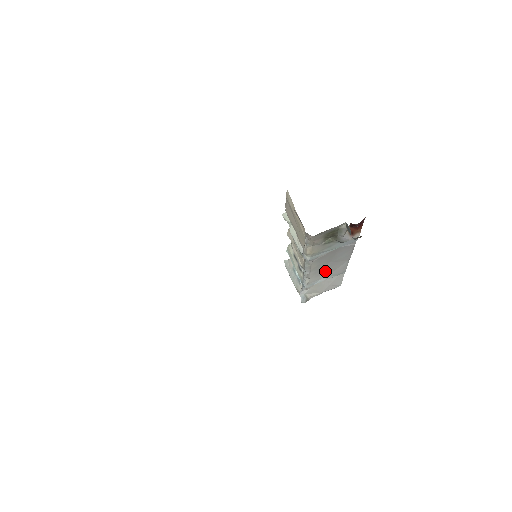
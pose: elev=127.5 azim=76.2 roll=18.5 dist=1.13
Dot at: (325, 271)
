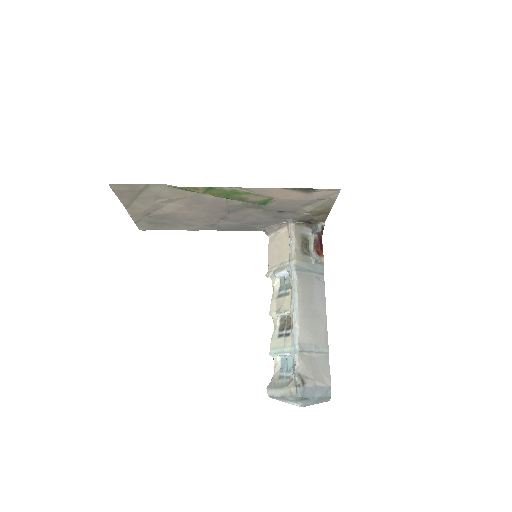
Dot at: (310, 326)
